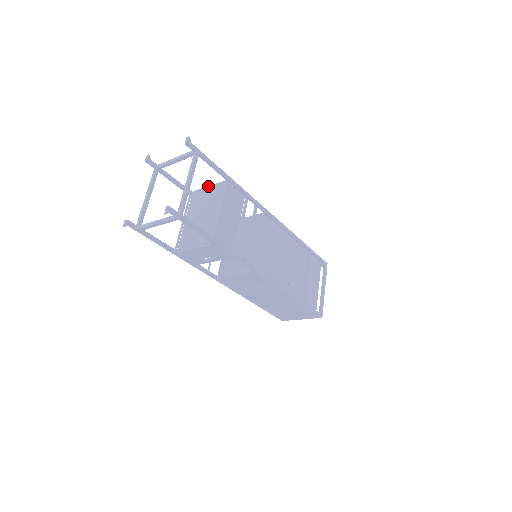
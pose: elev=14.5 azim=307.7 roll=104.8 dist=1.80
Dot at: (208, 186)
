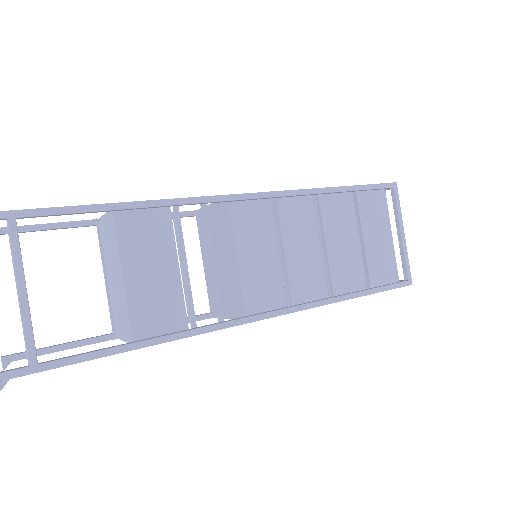
Dot at: (105, 213)
